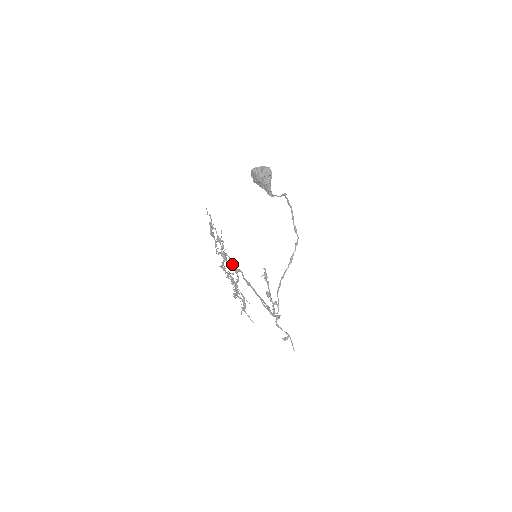
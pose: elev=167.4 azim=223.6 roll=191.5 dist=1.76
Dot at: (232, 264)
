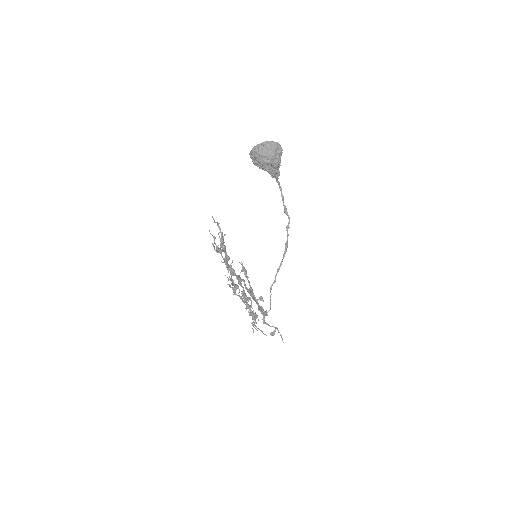
Dot at: (238, 276)
